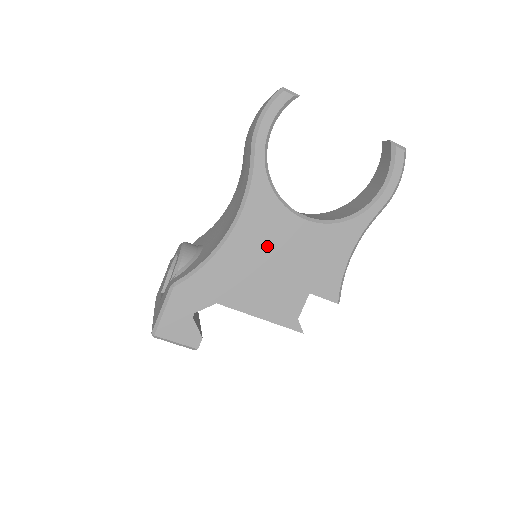
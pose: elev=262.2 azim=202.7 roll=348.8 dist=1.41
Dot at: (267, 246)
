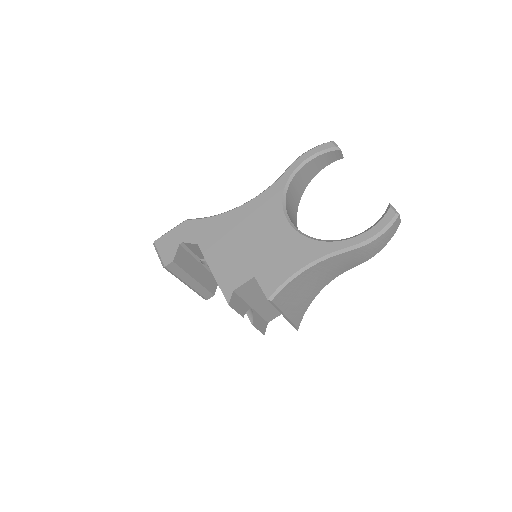
Dot at: (253, 227)
